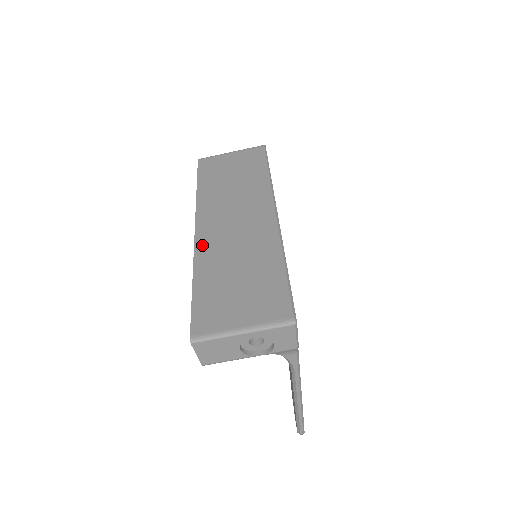
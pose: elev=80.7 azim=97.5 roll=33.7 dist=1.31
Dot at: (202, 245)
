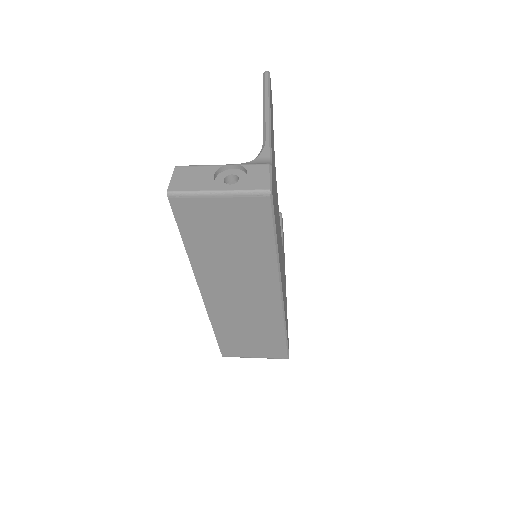
Dot at: (213, 310)
